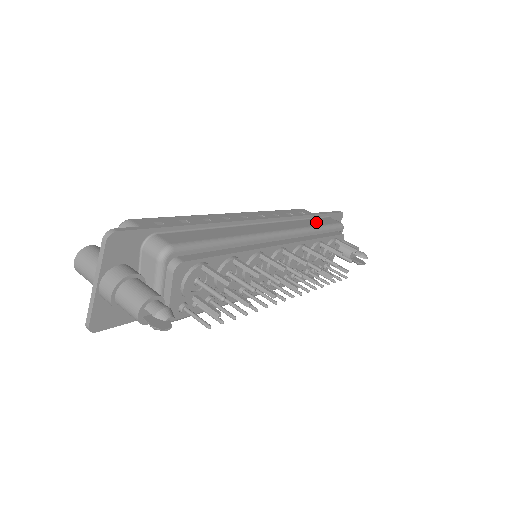
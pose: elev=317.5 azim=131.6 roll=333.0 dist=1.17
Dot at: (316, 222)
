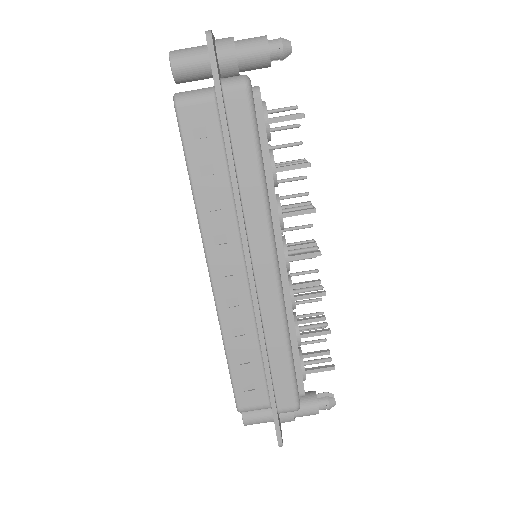
Dot at: (246, 158)
